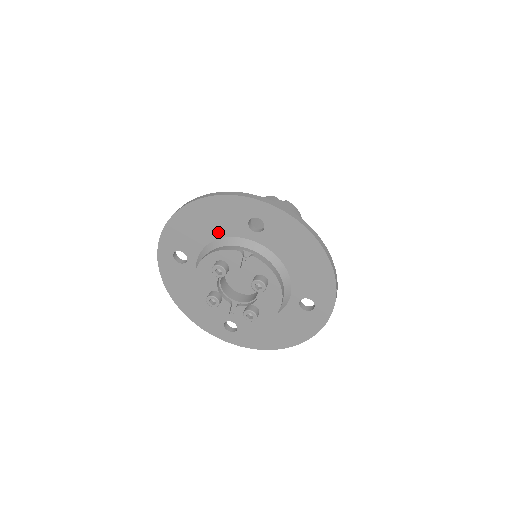
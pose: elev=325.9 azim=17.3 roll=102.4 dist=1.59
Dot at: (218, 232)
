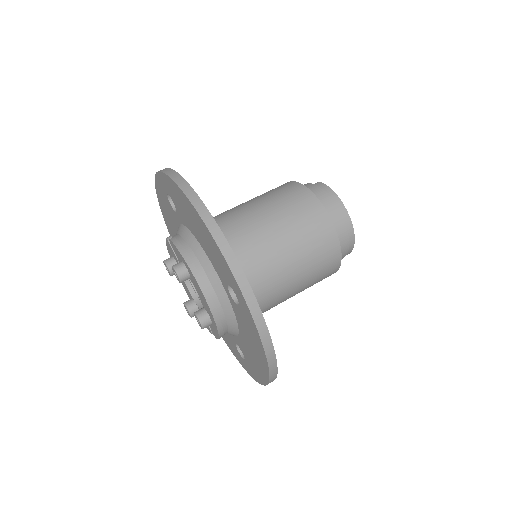
Dot at: (176, 228)
